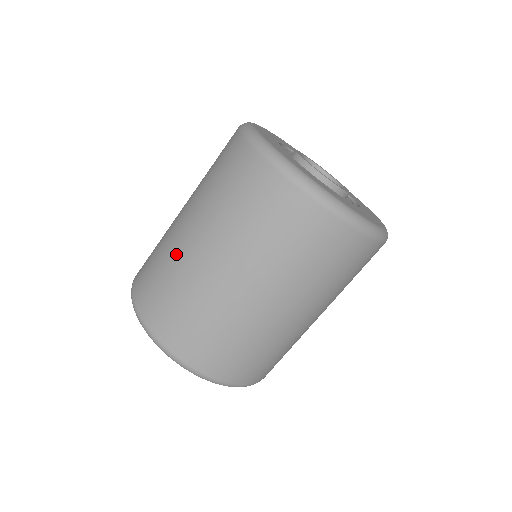
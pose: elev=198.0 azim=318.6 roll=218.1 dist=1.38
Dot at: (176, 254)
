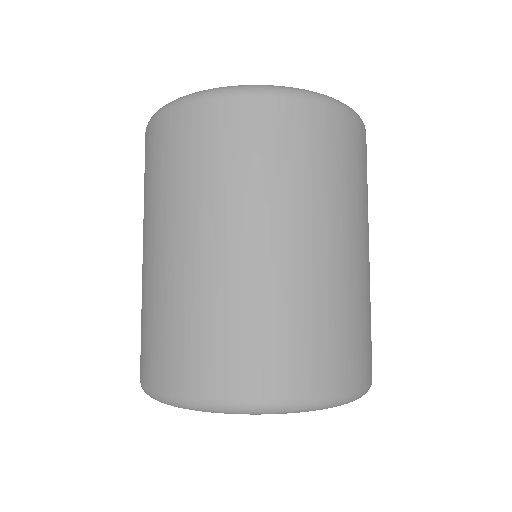
Dot at: occluded
